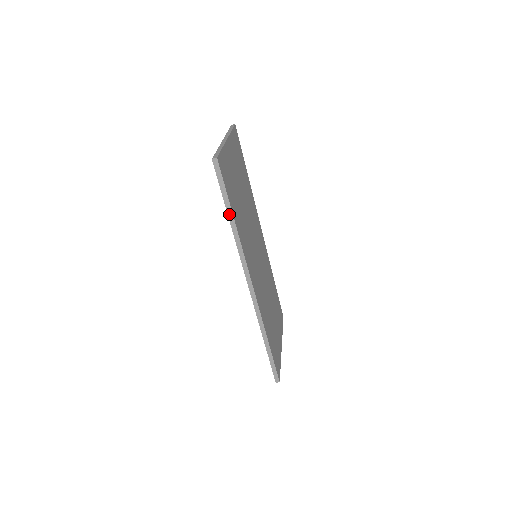
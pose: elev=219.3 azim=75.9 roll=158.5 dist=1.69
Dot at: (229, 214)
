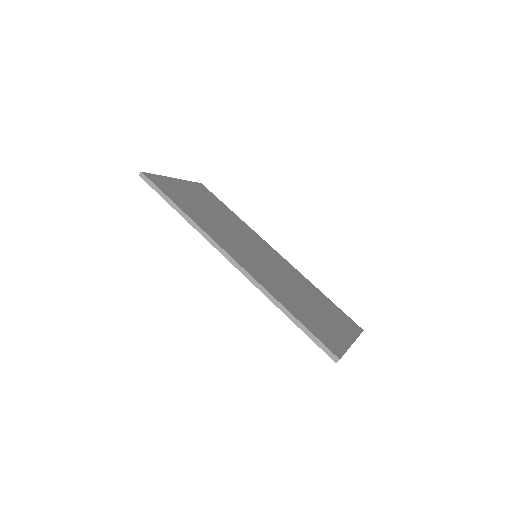
Dot at: (174, 207)
